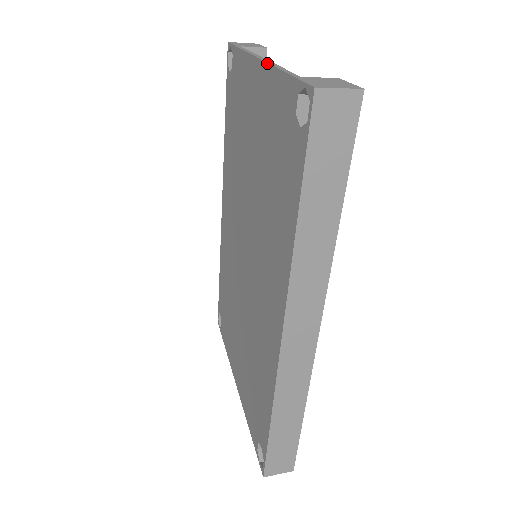
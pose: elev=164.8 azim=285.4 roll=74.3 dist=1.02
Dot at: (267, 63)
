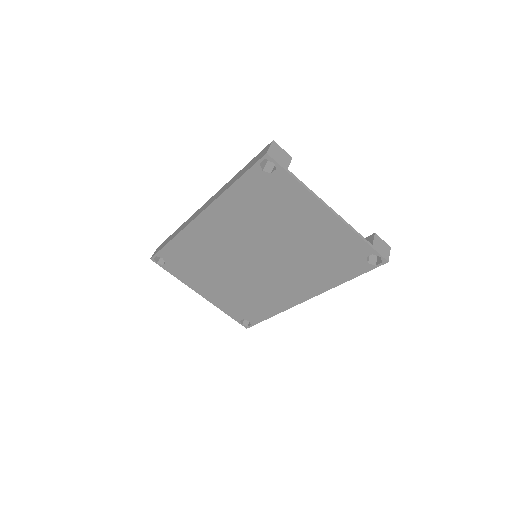
Dot at: (343, 222)
